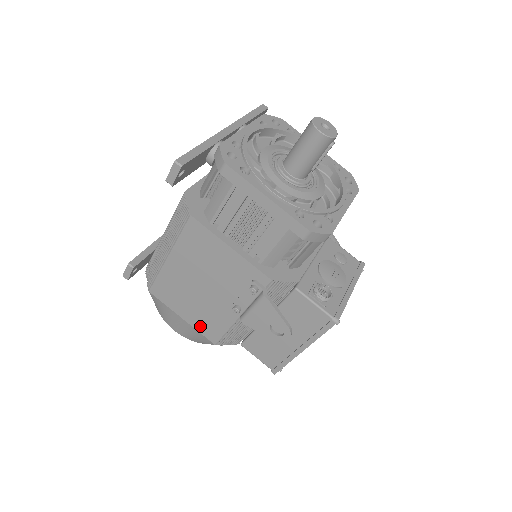
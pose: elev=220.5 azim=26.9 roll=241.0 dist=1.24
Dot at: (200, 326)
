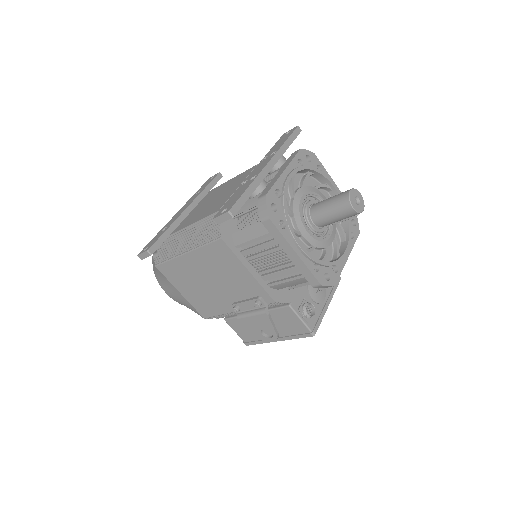
Dot at: (196, 304)
